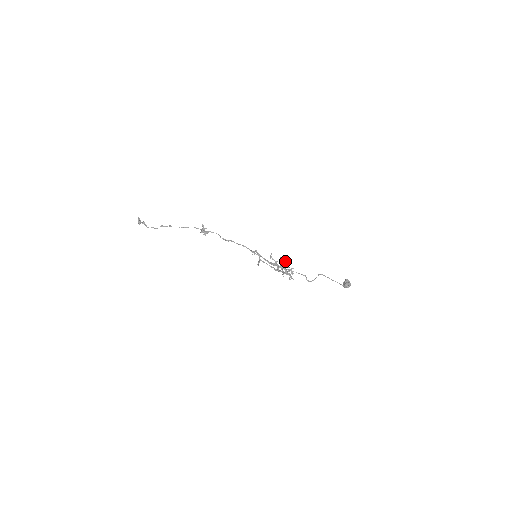
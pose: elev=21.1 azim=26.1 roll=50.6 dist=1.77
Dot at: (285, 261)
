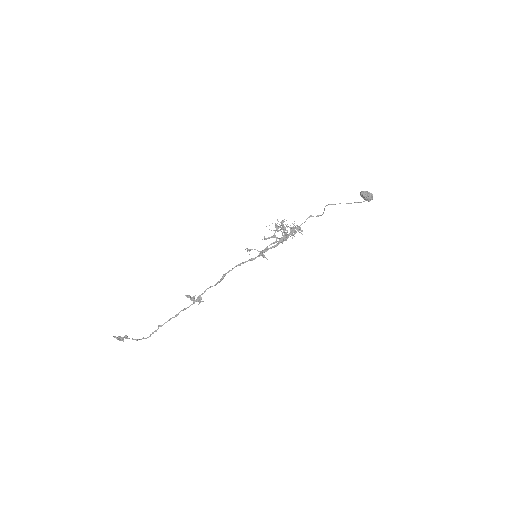
Dot at: (280, 226)
